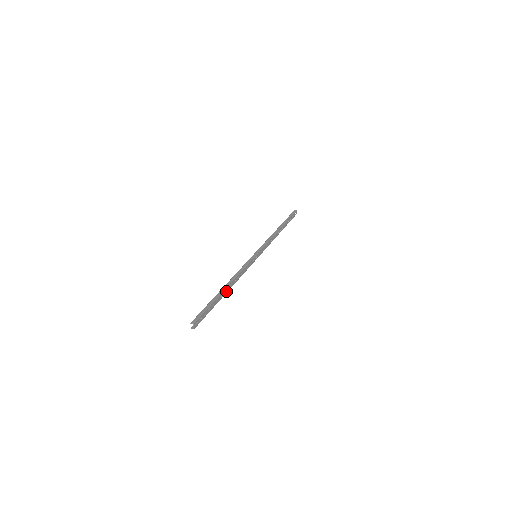
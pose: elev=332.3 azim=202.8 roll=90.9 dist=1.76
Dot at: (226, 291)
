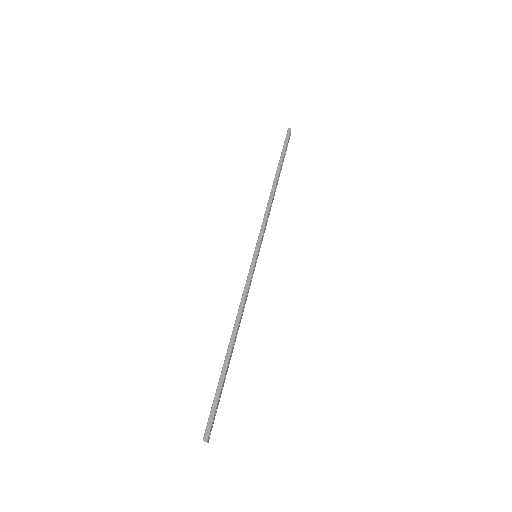
Dot at: (232, 349)
